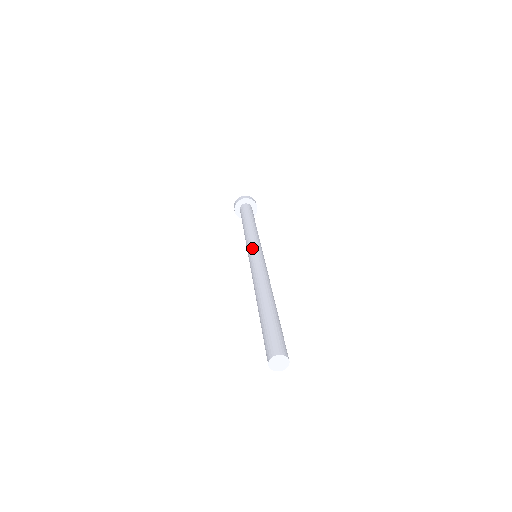
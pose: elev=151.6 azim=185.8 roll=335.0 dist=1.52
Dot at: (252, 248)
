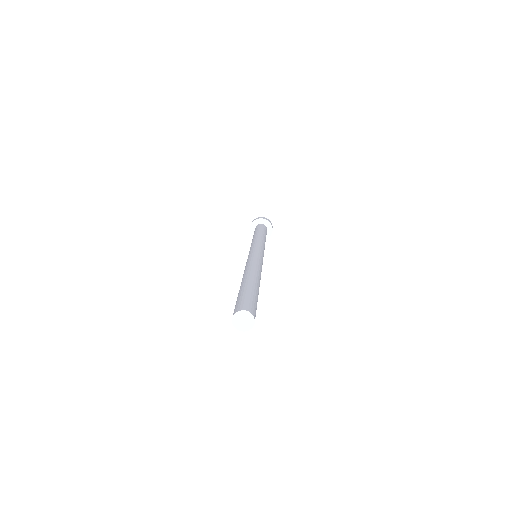
Dot at: (253, 248)
